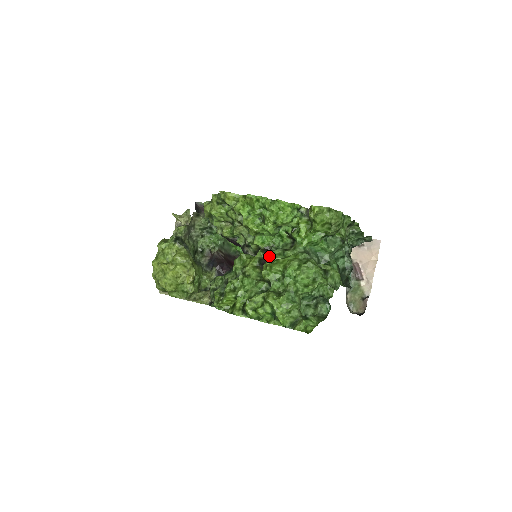
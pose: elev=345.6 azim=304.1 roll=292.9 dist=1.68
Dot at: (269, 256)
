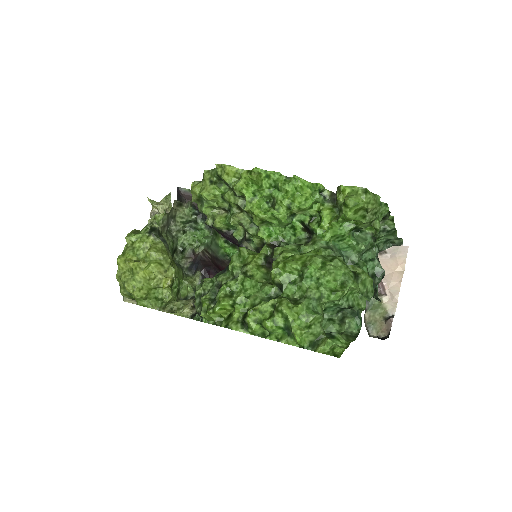
Dot at: (279, 252)
